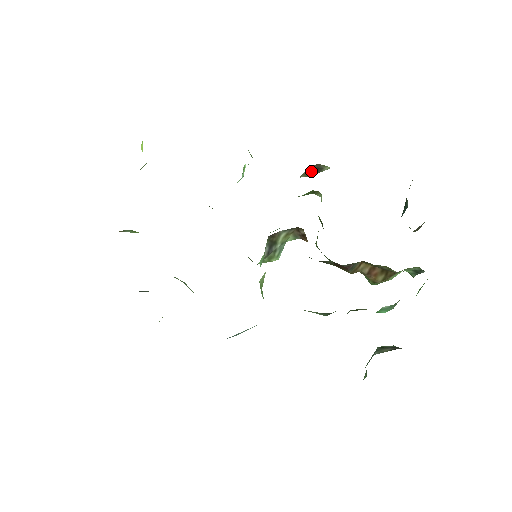
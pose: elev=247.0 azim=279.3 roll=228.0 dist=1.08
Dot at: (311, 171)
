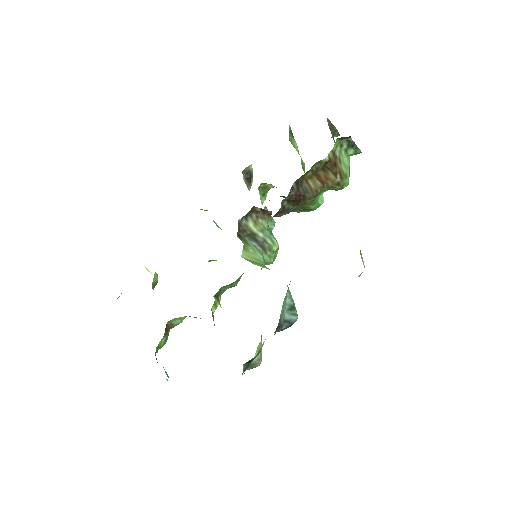
Dot at: (247, 180)
